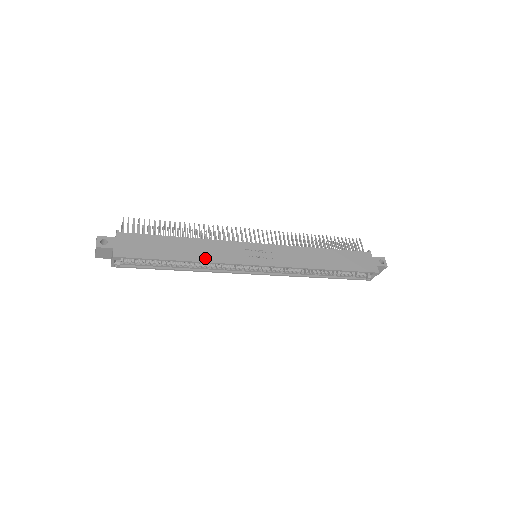
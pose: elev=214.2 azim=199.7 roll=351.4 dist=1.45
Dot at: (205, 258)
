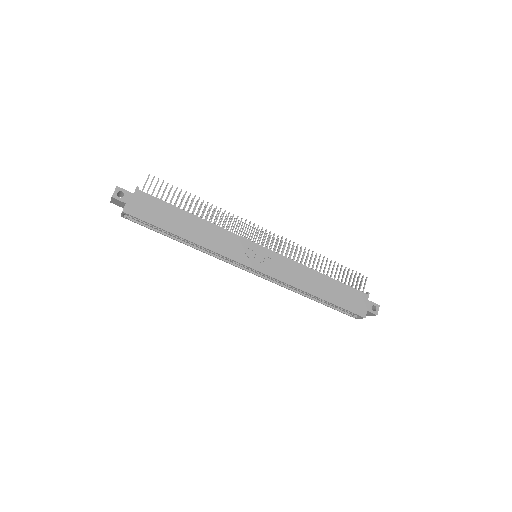
Dot at: (205, 243)
